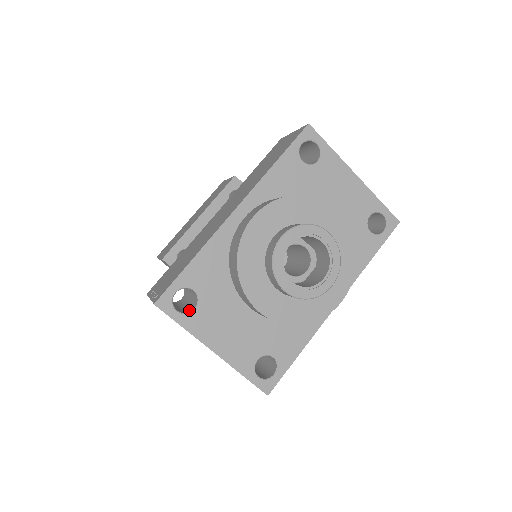
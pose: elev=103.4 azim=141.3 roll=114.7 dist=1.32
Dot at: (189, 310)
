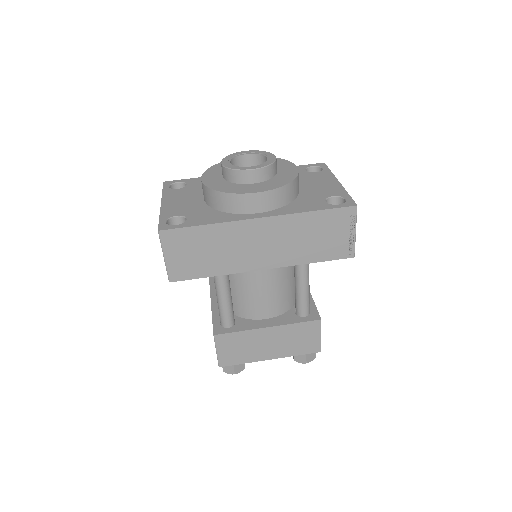
Dot at: occluded
